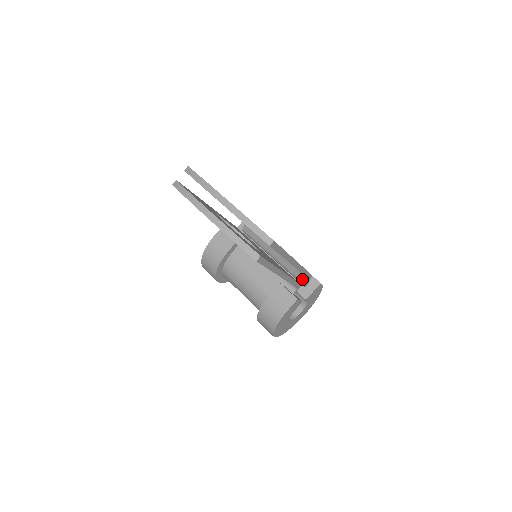
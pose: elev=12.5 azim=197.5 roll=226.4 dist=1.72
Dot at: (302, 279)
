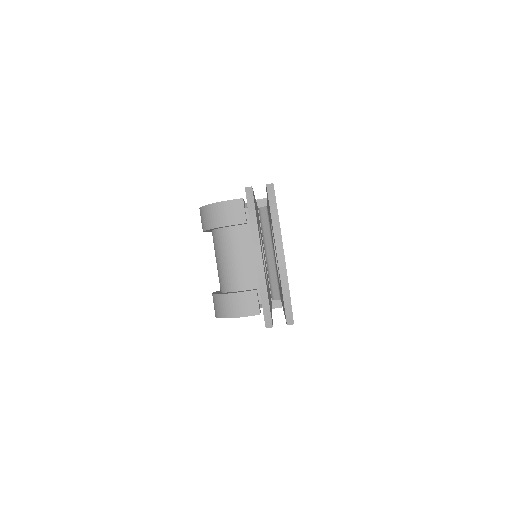
Dot at: (275, 294)
